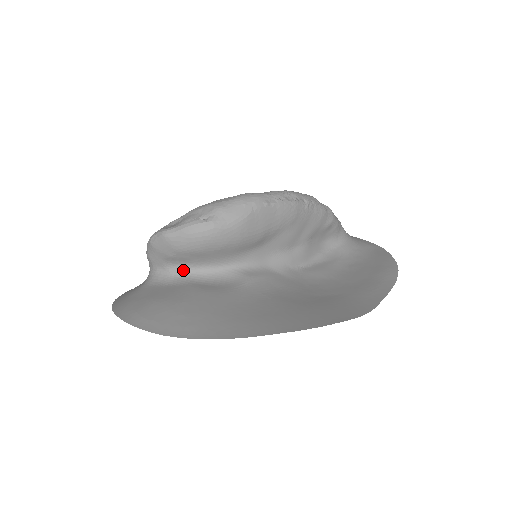
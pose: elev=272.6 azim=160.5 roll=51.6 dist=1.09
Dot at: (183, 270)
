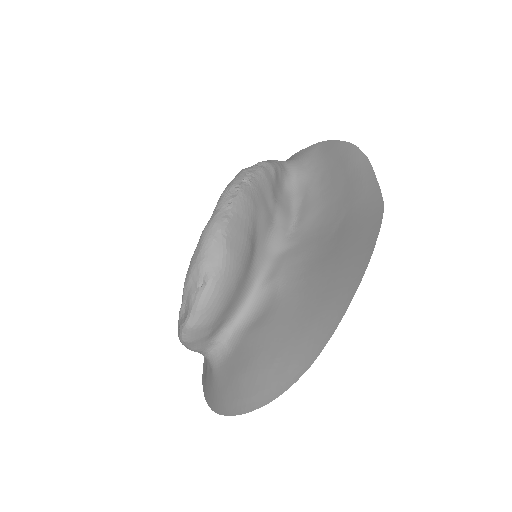
Dot at: (227, 330)
